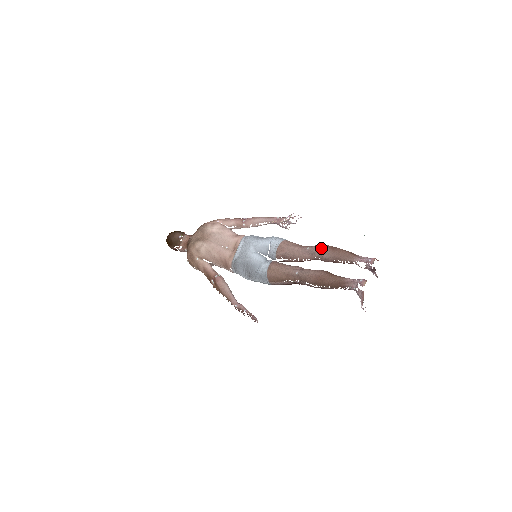
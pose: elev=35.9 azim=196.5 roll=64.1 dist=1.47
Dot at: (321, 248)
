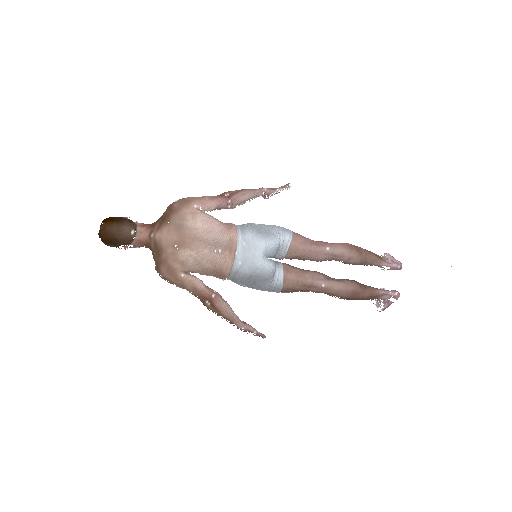
Dot at: (347, 251)
